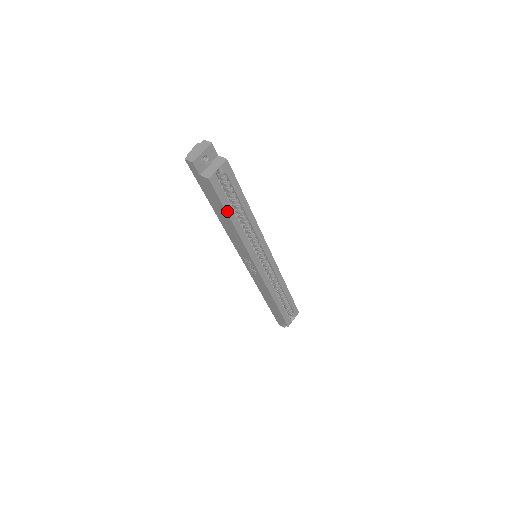
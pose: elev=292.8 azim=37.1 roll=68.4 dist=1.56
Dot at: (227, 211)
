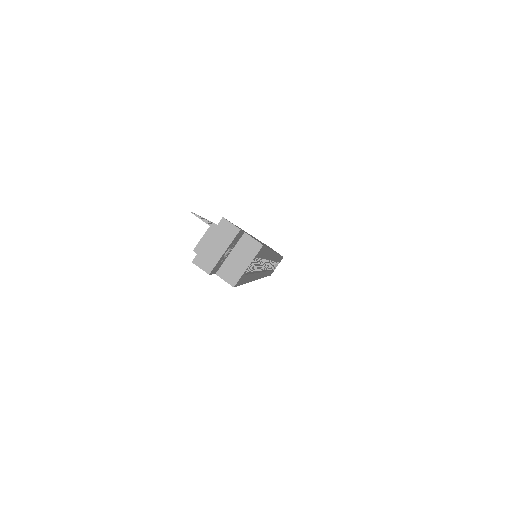
Dot at: (245, 282)
